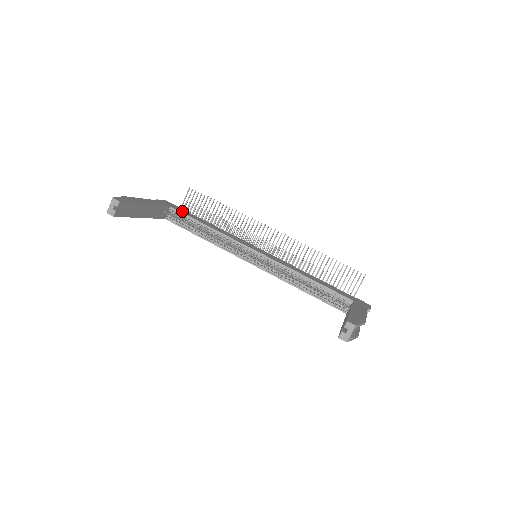
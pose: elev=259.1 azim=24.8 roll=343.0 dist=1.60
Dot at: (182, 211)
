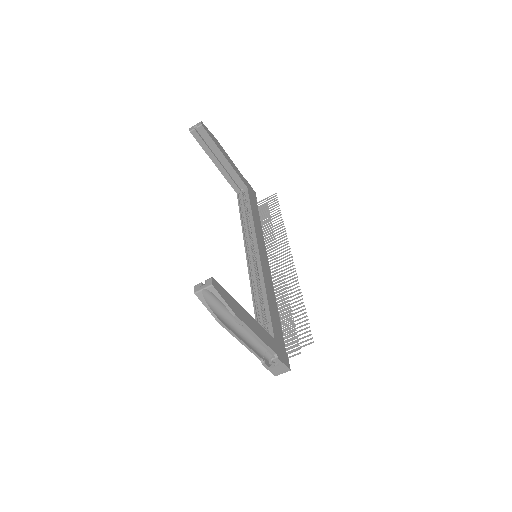
Dot at: (252, 198)
